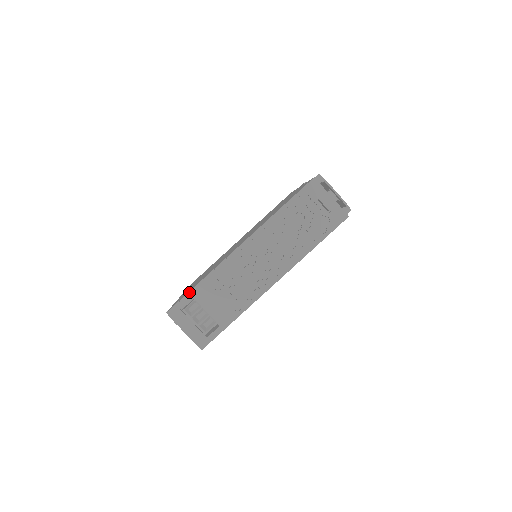
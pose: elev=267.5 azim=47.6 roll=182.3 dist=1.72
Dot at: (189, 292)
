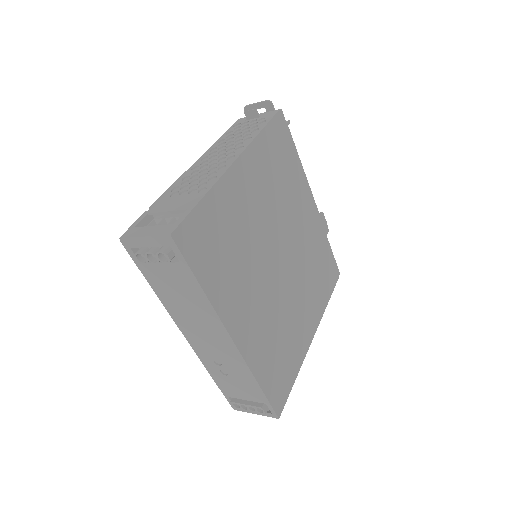
Dot at: (143, 214)
